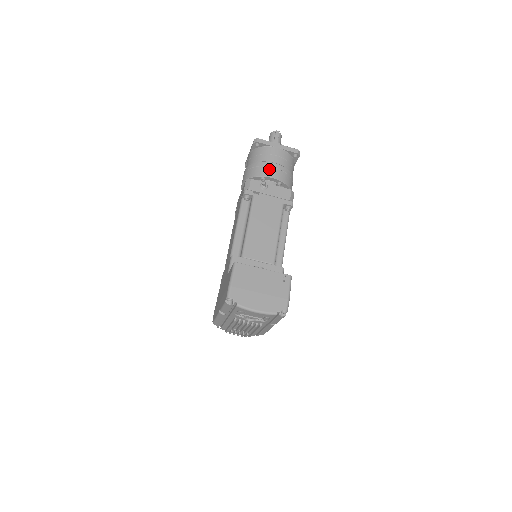
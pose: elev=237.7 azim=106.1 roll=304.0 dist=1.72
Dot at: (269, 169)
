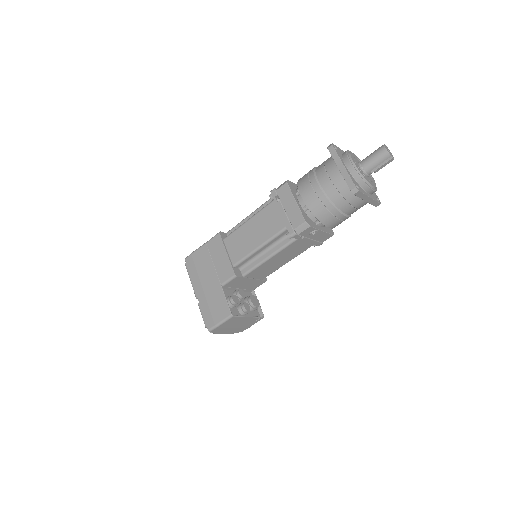
Dot at: (335, 221)
